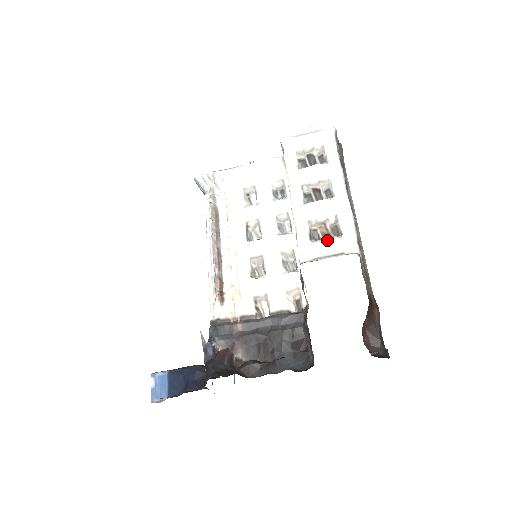
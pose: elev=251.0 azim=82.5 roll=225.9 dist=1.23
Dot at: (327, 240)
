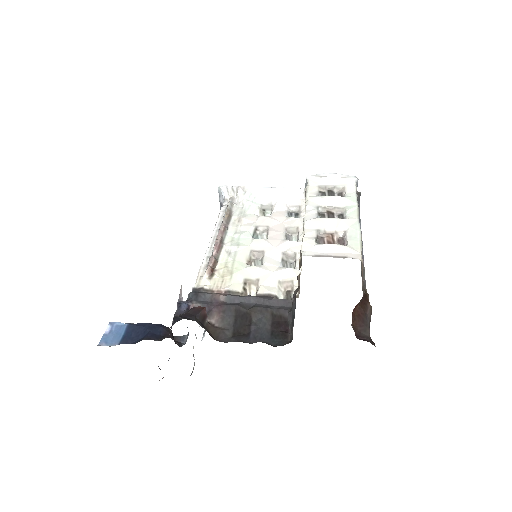
Dot at: (332, 245)
